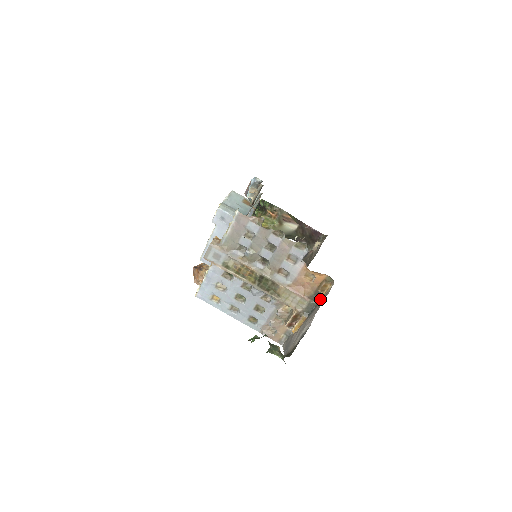
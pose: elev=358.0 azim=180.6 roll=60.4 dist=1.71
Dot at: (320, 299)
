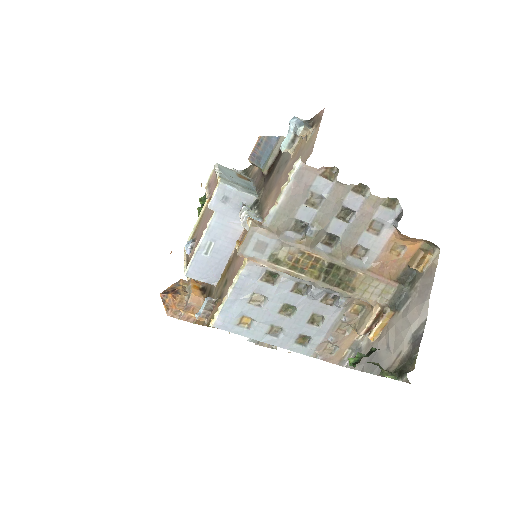
Dot at: (410, 280)
